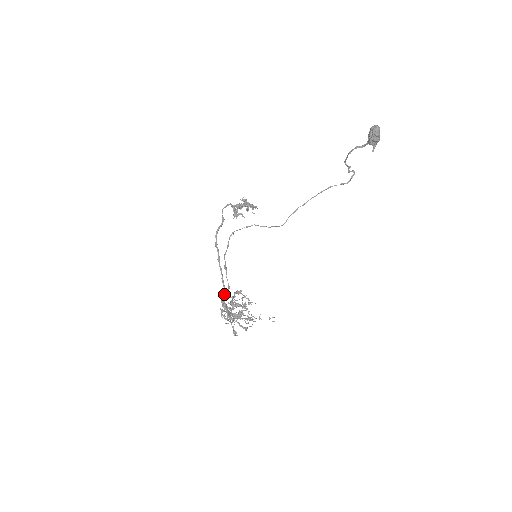
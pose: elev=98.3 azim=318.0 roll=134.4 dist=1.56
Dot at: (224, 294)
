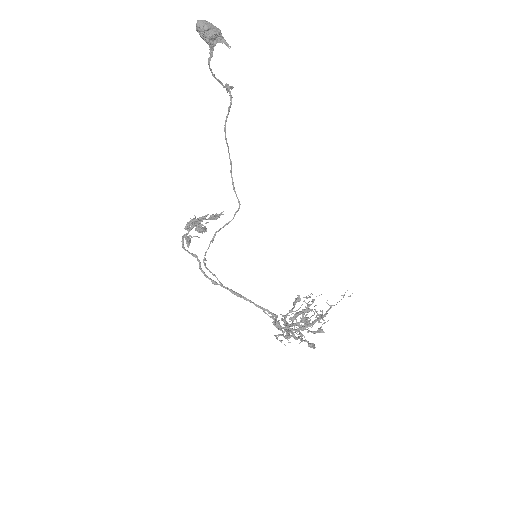
Dot at: occluded
